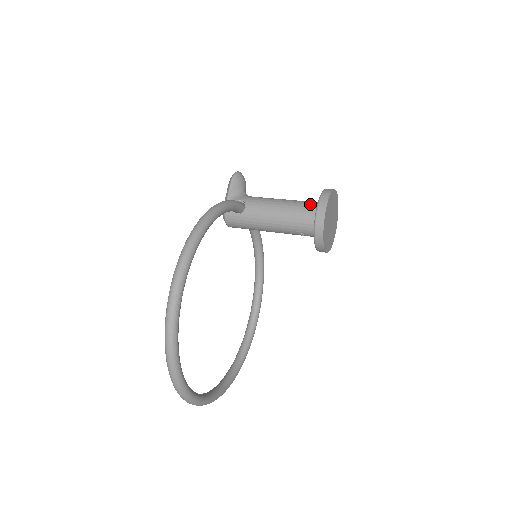
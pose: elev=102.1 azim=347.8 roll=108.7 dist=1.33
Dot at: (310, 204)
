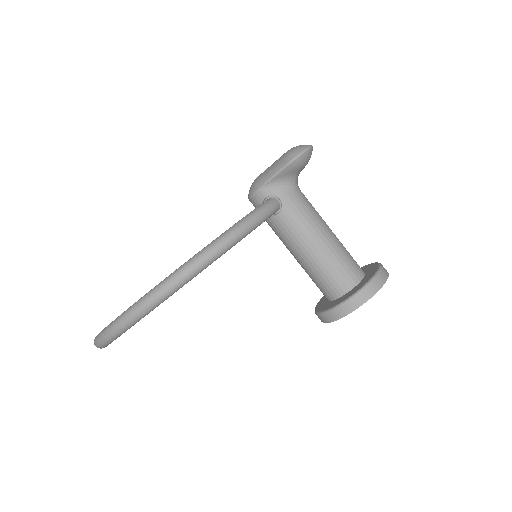
Dot at: (345, 275)
